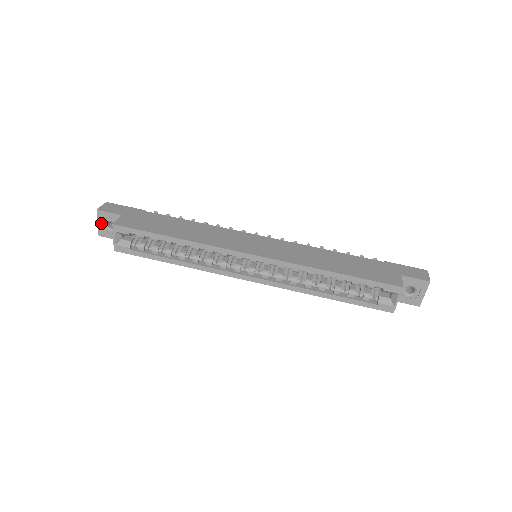
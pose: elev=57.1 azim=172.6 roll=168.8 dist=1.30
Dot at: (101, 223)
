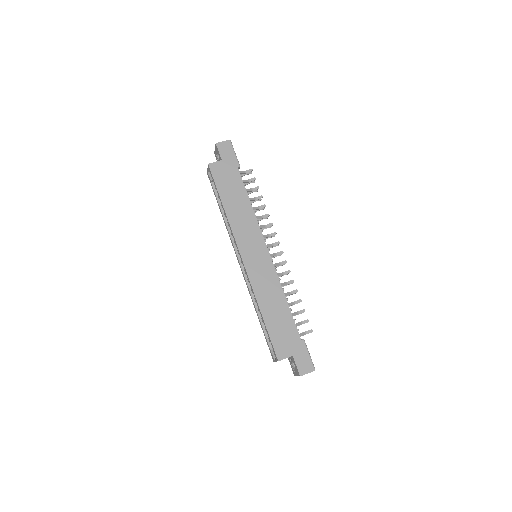
Dot at: (216, 150)
